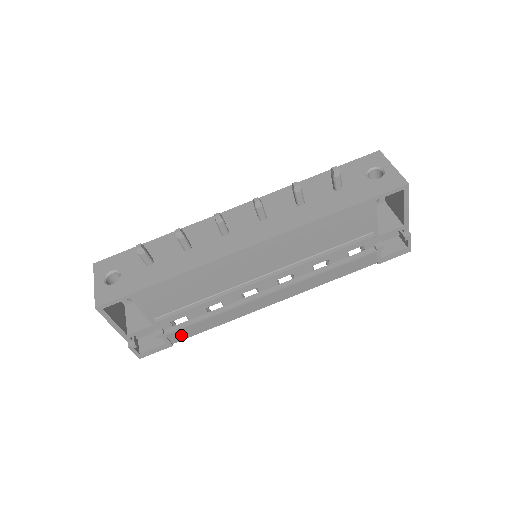
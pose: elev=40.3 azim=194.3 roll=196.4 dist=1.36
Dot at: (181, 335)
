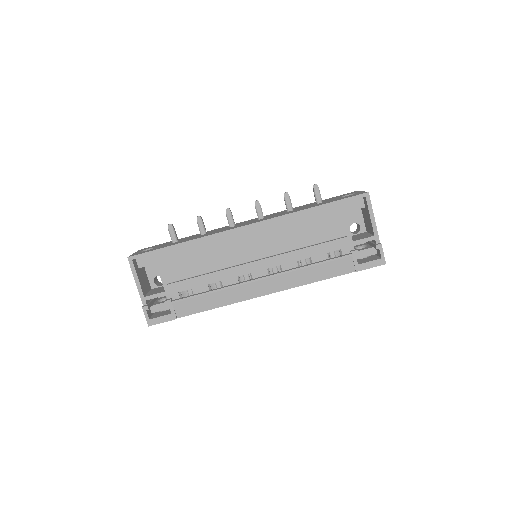
Dot at: (185, 308)
